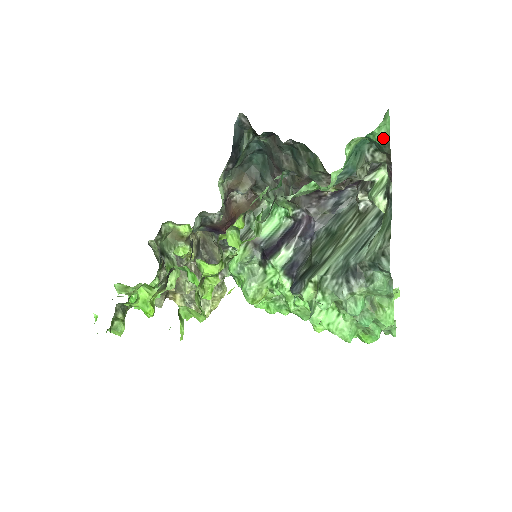
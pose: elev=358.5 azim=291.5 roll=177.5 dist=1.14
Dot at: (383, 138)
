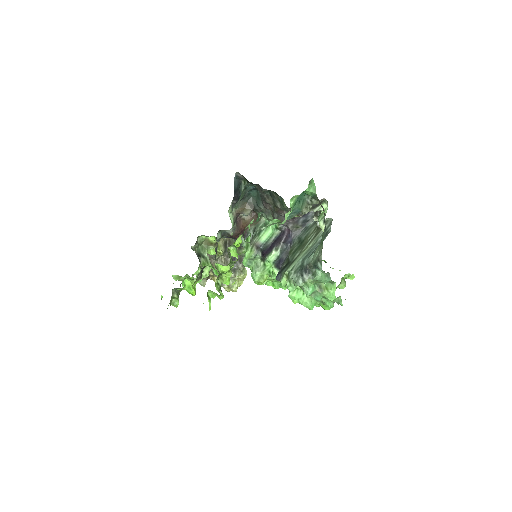
Dot at: (312, 193)
